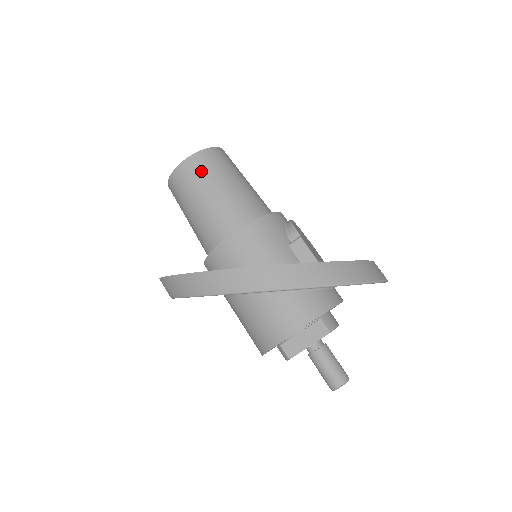
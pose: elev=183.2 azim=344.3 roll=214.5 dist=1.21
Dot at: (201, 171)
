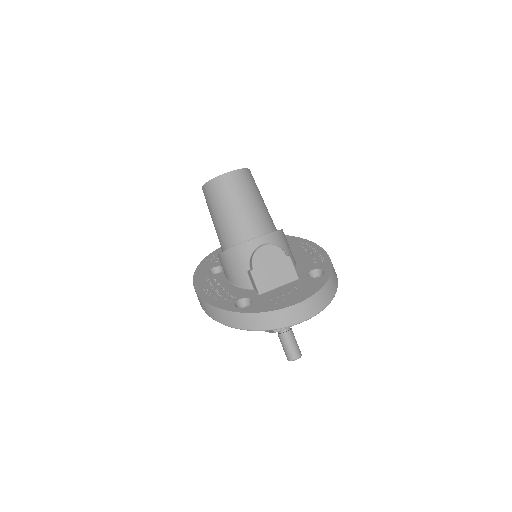
Dot at: (208, 199)
